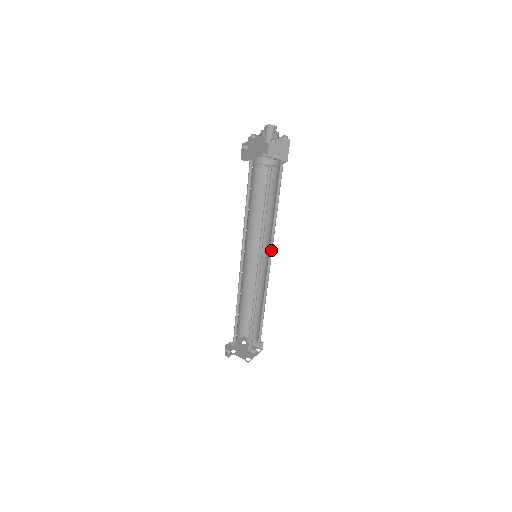
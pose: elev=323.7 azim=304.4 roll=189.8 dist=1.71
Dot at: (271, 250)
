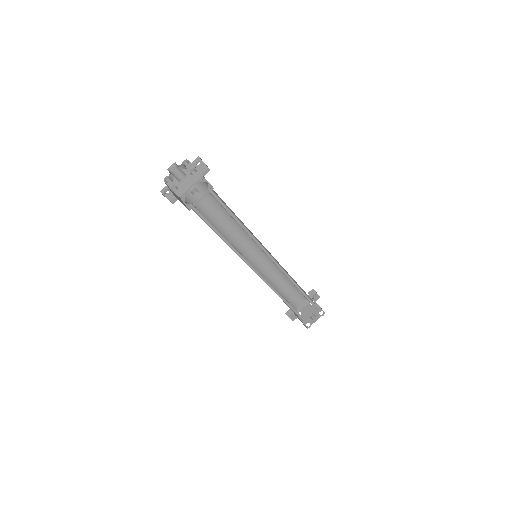
Dot at: (266, 250)
